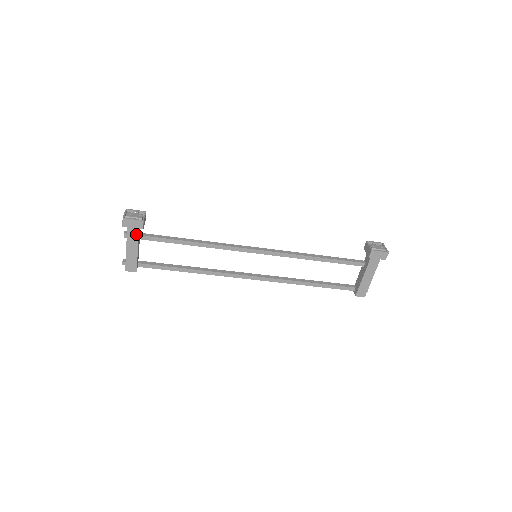
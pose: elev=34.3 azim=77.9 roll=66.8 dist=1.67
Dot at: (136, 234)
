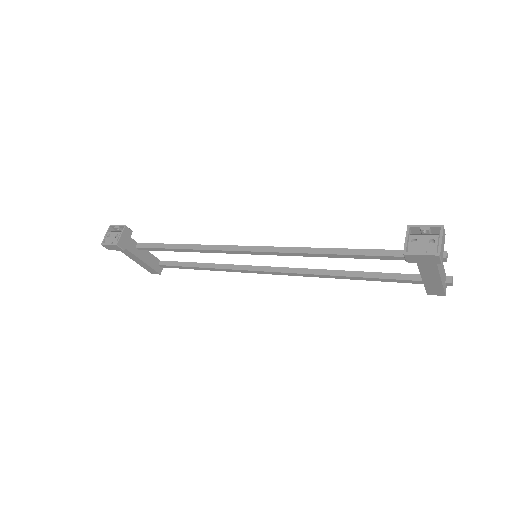
Dot at: (127, 251)
